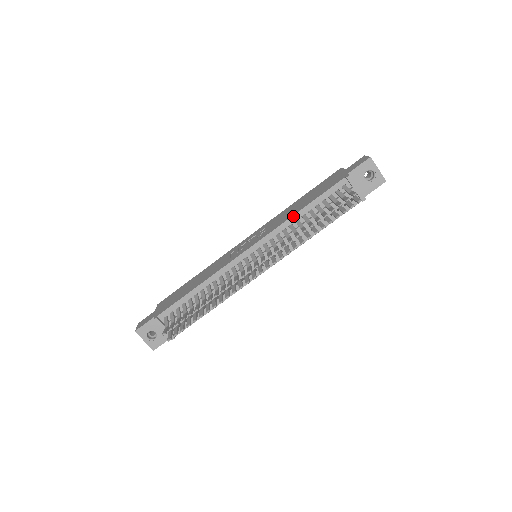
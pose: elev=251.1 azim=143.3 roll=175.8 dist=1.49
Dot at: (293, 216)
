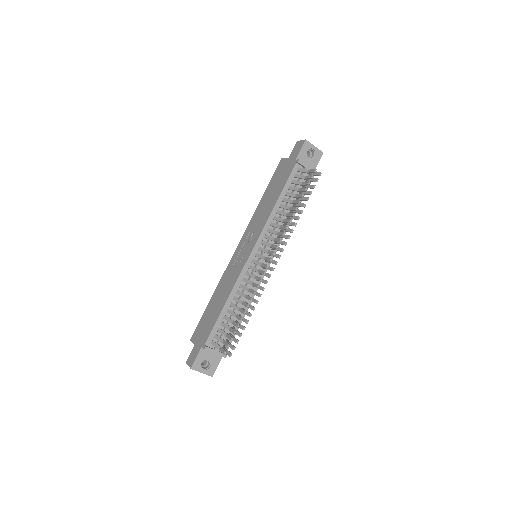
Dot at: (273, 210)
